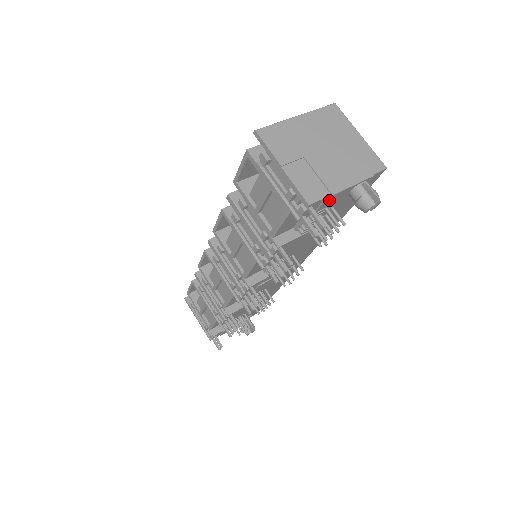
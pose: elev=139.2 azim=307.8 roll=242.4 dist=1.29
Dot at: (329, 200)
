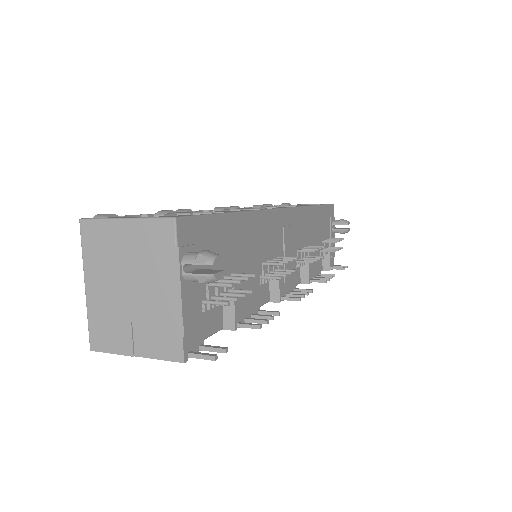
Dot at: (189, 321)
